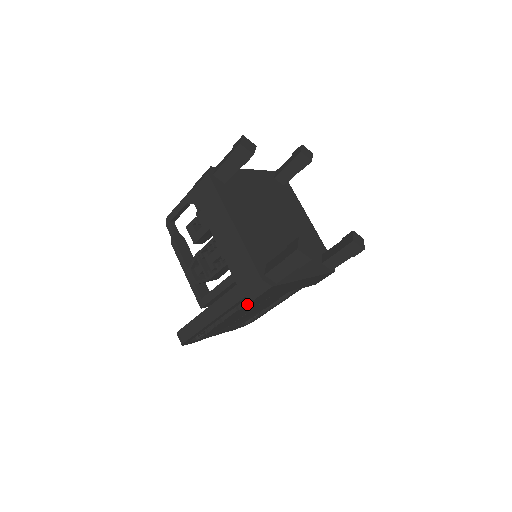
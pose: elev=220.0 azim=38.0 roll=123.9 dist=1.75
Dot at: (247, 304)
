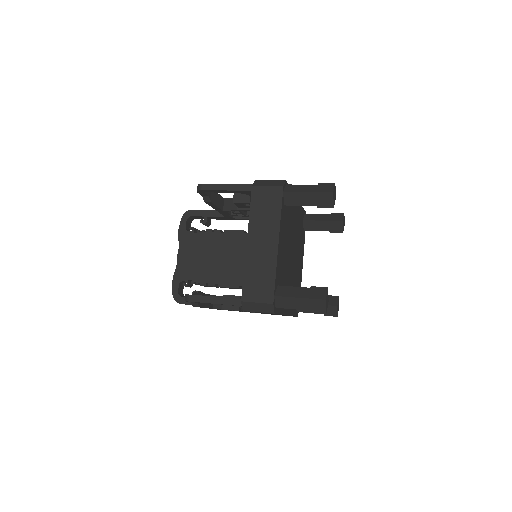
Dot at: occluded
